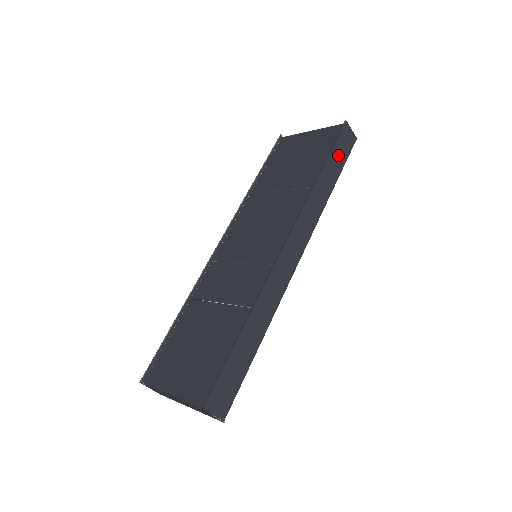
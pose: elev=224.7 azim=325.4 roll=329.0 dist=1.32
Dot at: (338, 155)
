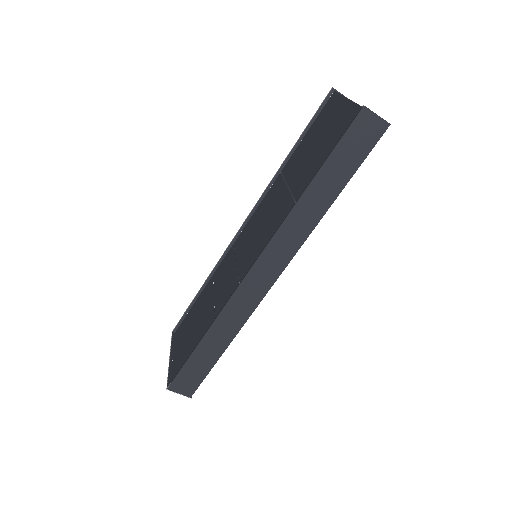
Dot at: (345, 158)
